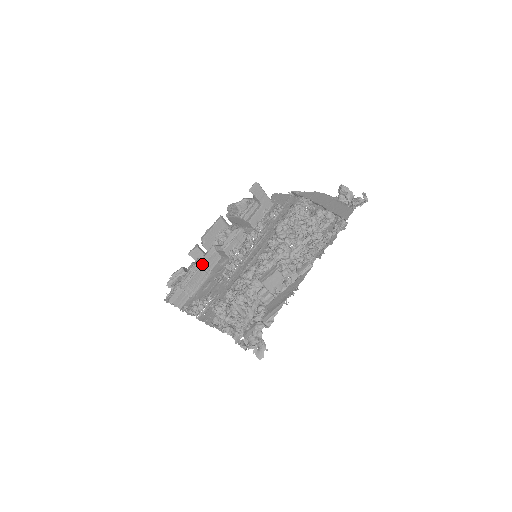
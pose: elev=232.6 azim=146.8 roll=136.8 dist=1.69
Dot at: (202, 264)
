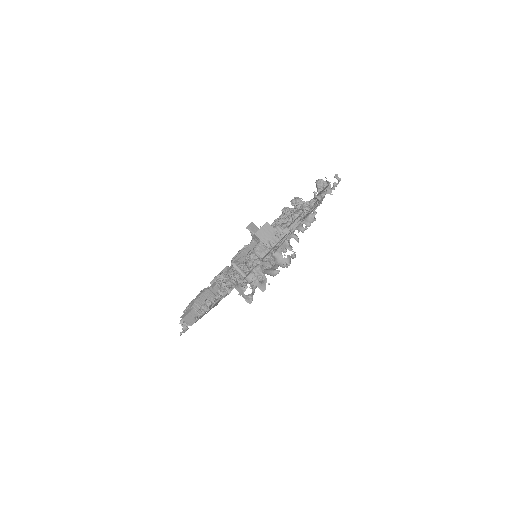
Dot at: (210, 287)
